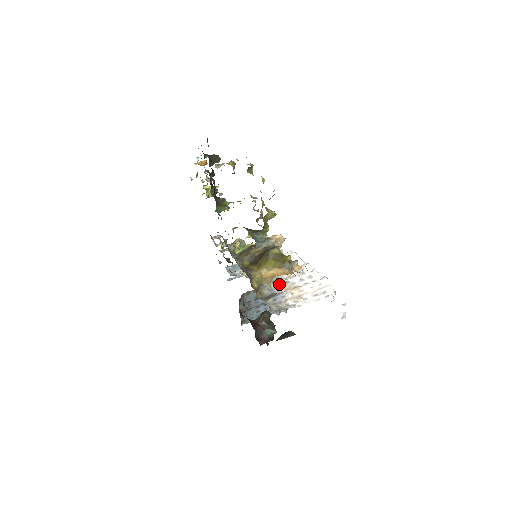
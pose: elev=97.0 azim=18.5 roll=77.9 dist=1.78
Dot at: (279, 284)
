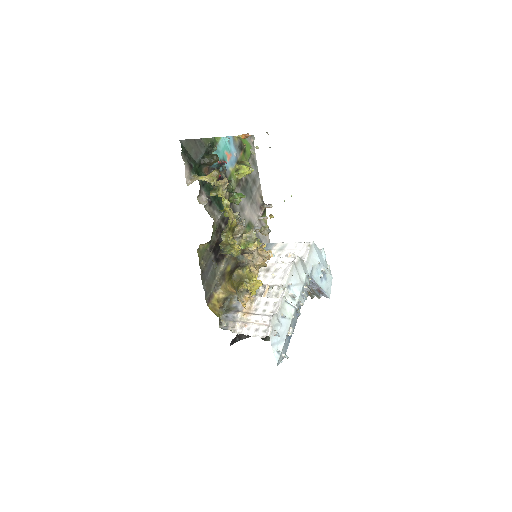
Dot at: occluded
